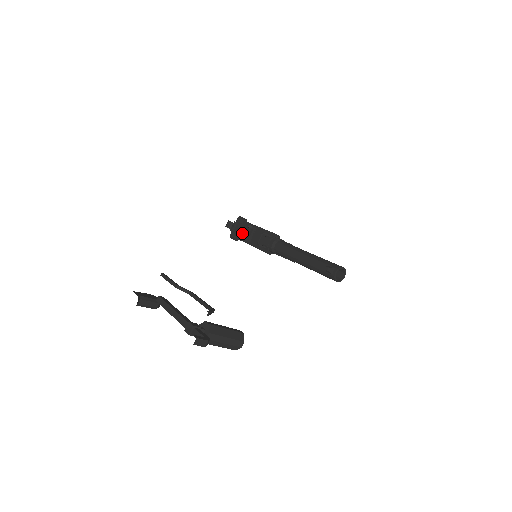
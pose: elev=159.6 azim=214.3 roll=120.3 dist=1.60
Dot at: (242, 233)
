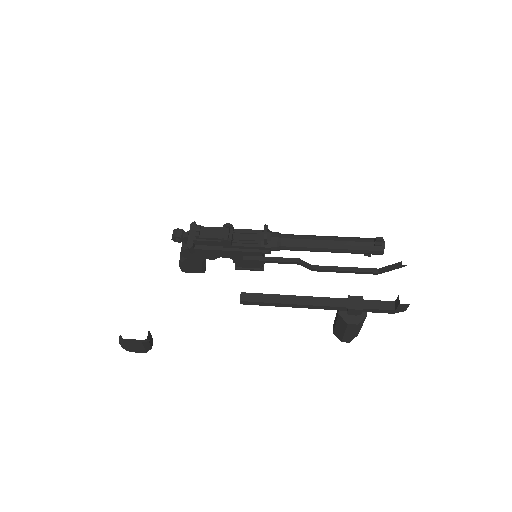
Dot at: (219, 235)
